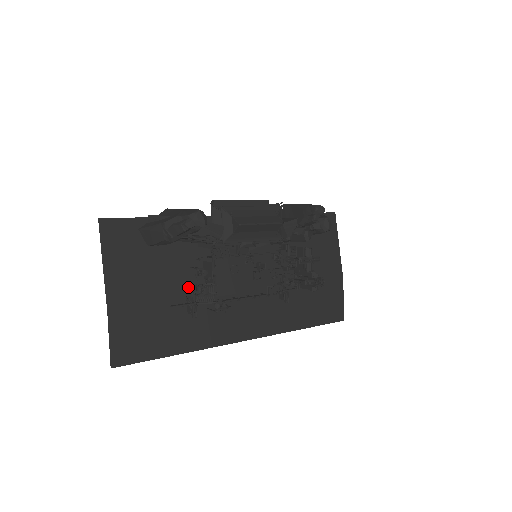
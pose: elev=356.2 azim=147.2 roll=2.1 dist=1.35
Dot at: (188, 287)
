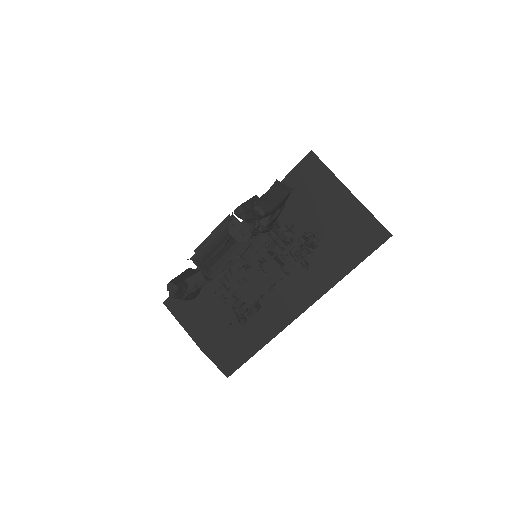
Dot at: occluded
